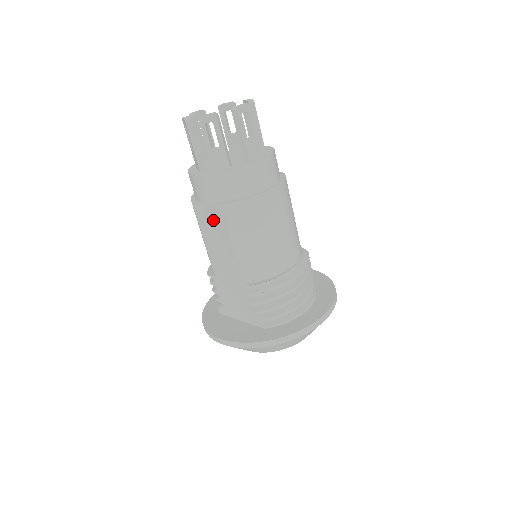
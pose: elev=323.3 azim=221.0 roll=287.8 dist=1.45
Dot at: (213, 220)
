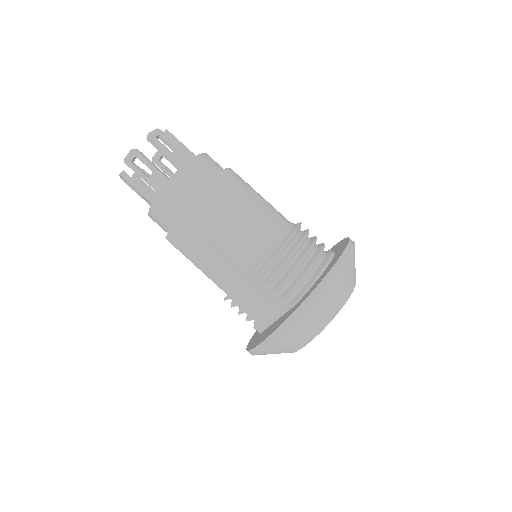
Dot at: (186, 236)
